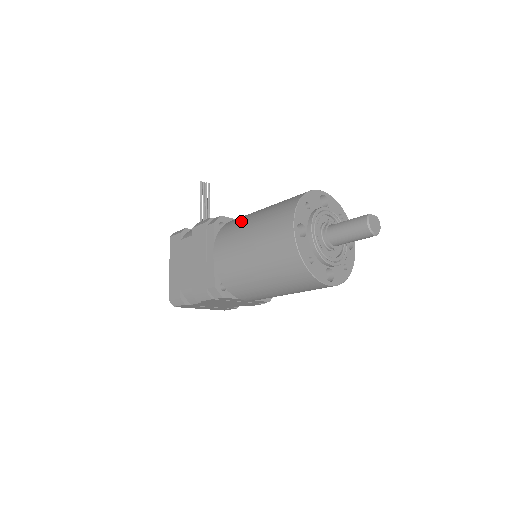
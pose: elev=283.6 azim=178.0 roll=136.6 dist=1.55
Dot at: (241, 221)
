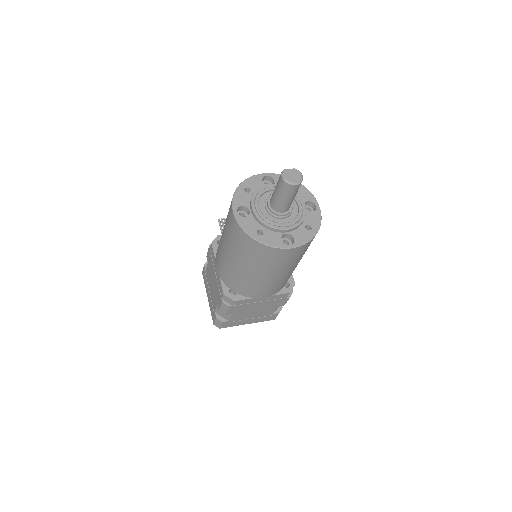
Dot at: occluded
